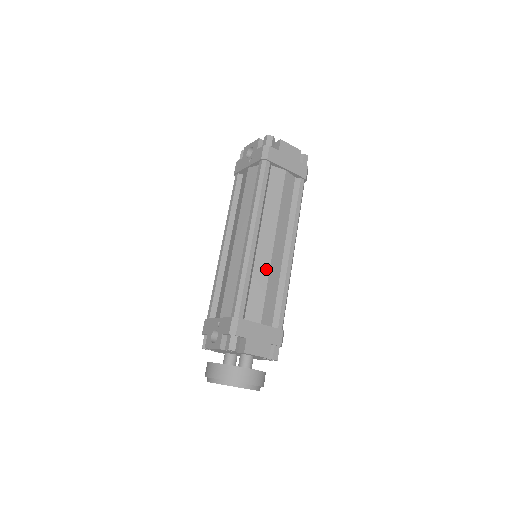
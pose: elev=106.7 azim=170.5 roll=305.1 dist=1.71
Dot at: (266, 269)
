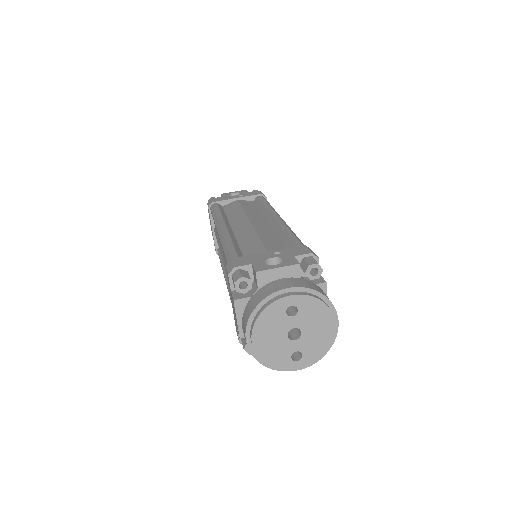
Dot at: occluded
